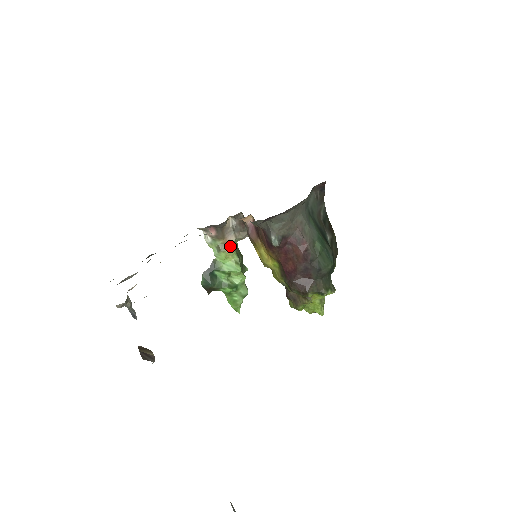
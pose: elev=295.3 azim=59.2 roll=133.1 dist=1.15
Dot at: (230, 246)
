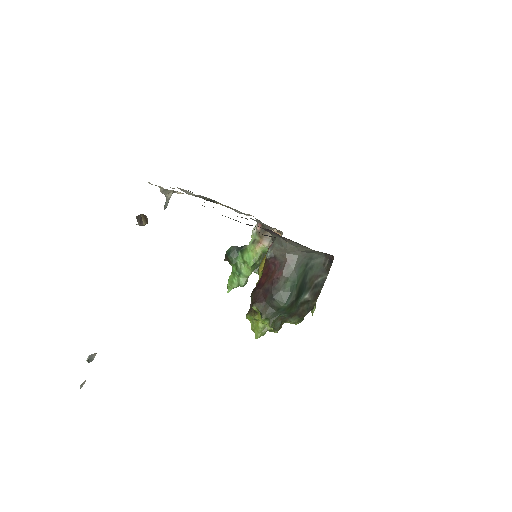
Dot at: (261, 247)
